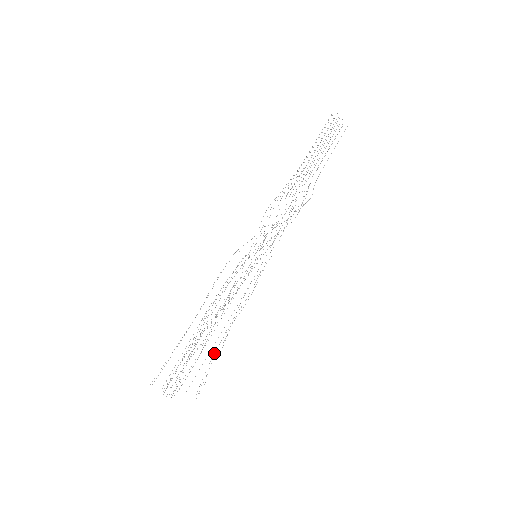
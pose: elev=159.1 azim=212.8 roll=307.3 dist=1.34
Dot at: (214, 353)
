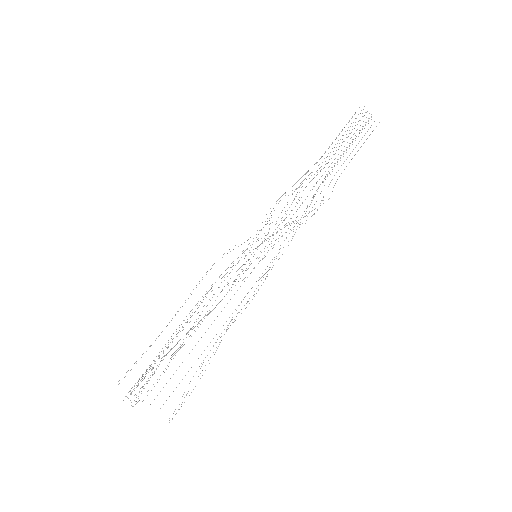
Dot at: occluded
